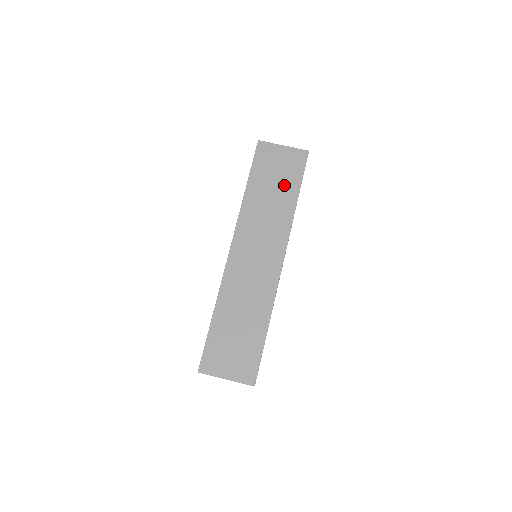
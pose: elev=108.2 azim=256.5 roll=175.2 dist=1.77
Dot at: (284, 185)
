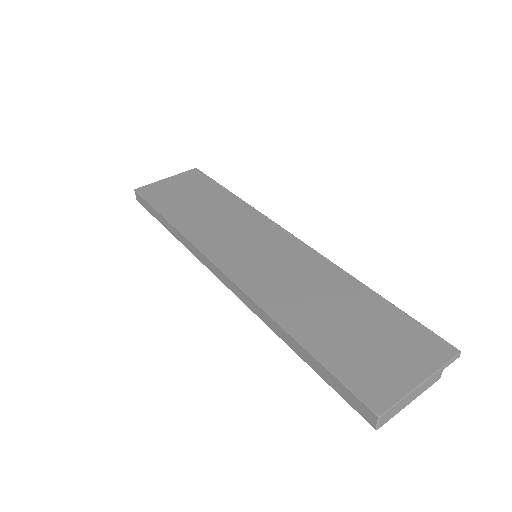
Dot at: (205, 195)
